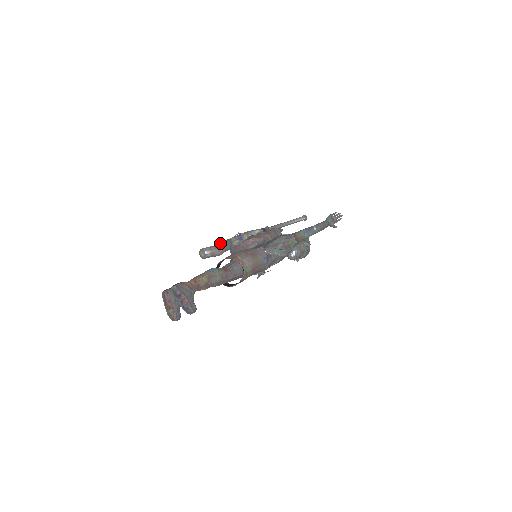
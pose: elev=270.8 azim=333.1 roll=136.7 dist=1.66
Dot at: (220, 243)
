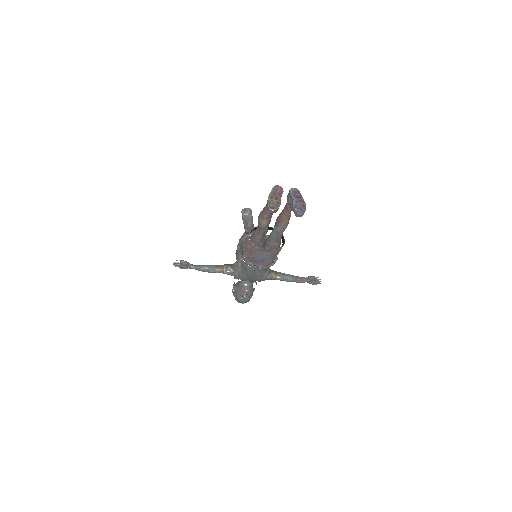
Dot at: occluded
